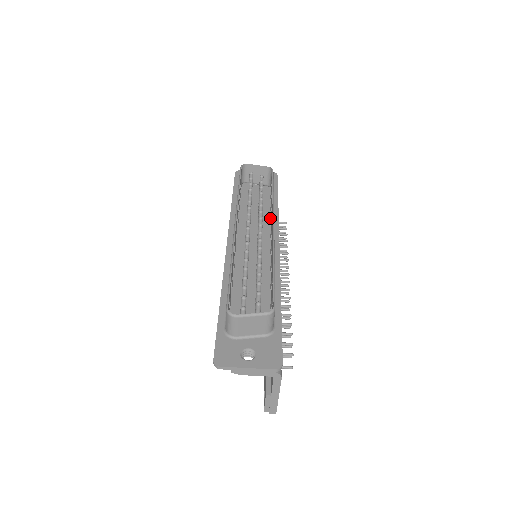
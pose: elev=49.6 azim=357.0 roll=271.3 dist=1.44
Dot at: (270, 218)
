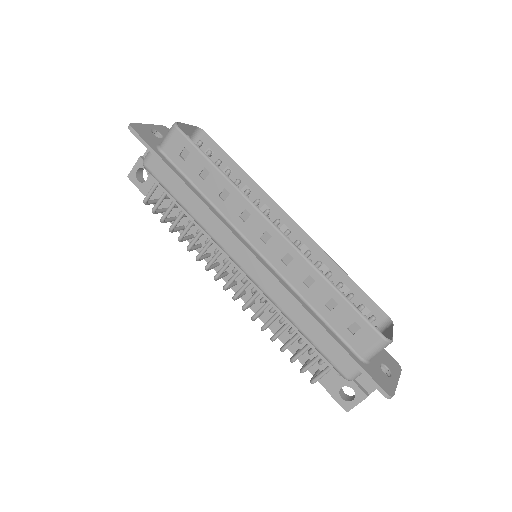
Dot at: occluded
